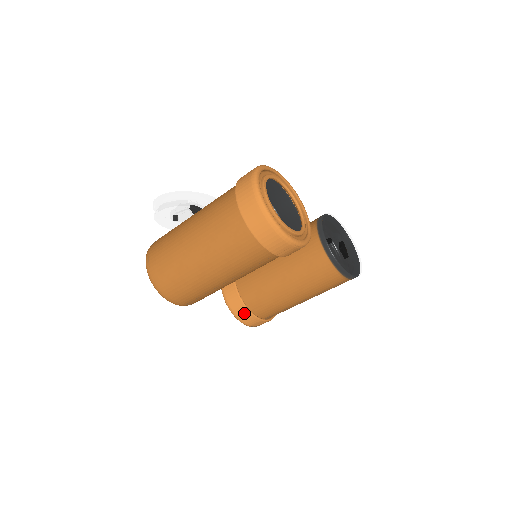
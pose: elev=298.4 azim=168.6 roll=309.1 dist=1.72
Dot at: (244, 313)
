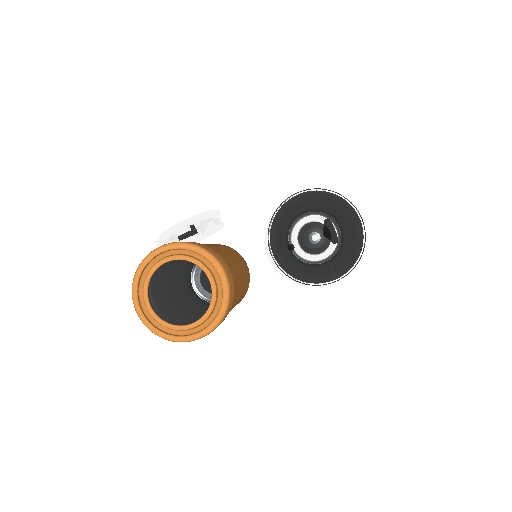
Dot at: occluded
